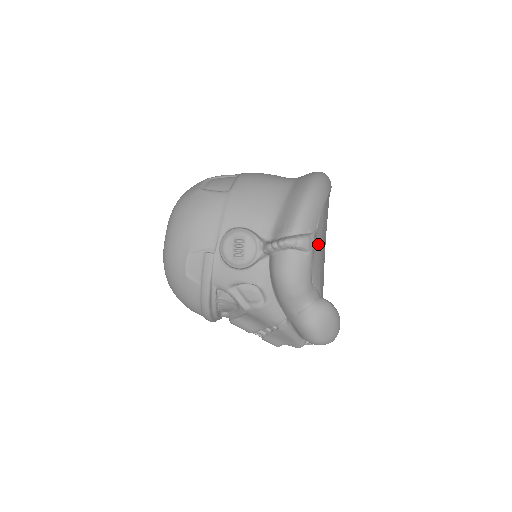
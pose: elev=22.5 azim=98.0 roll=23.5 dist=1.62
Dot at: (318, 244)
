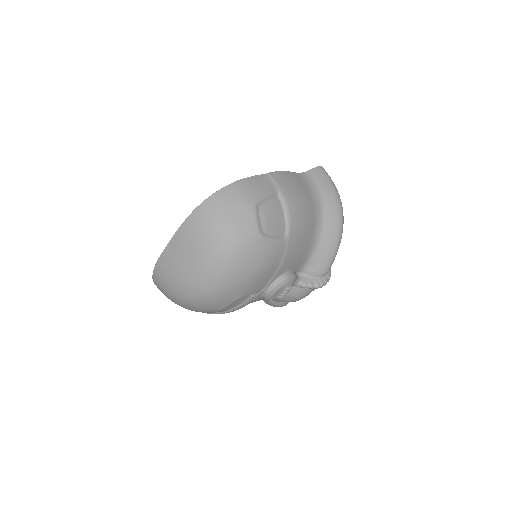
Dot at: occluded
